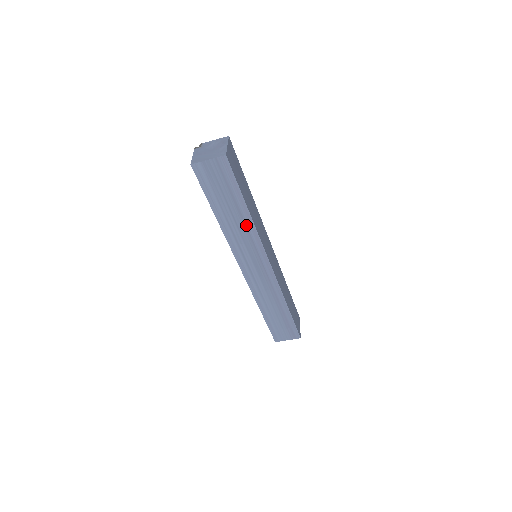
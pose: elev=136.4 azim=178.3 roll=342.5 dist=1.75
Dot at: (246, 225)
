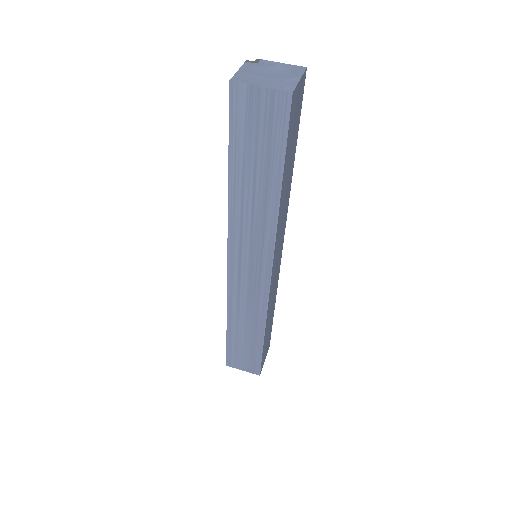
Dot at: (266, 212)
